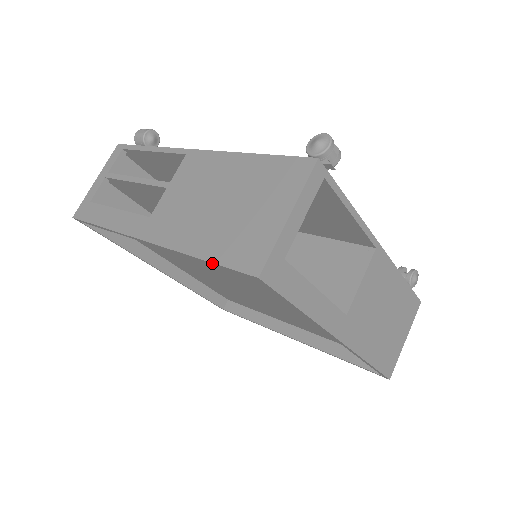
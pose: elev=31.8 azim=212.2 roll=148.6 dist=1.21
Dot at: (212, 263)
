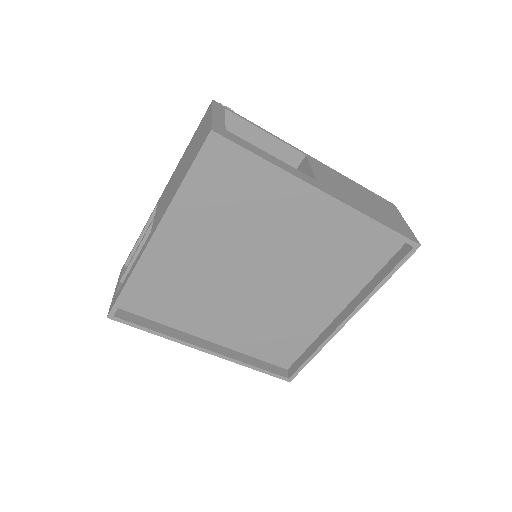
Dot at: (189, 170)
